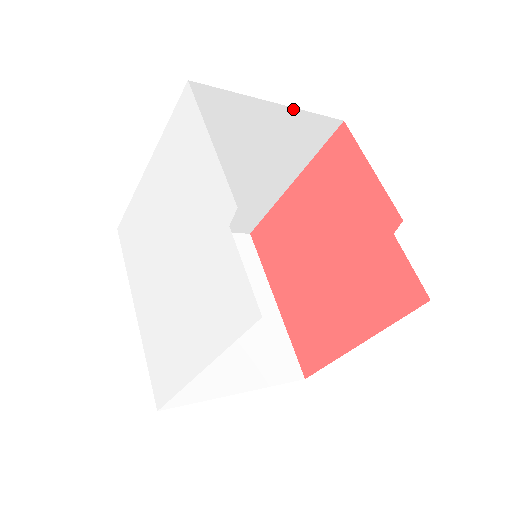
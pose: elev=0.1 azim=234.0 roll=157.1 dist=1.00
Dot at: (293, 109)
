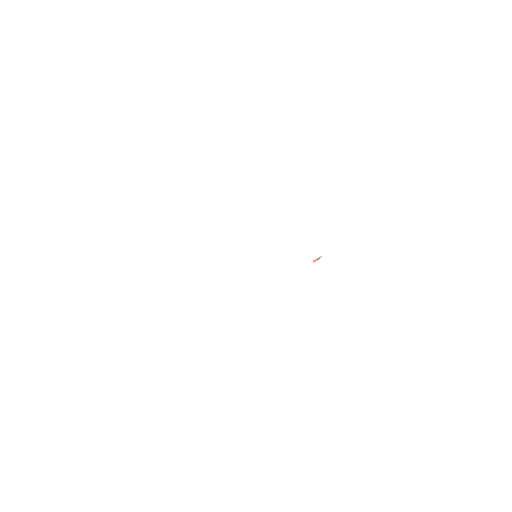
Dot at: occluded
